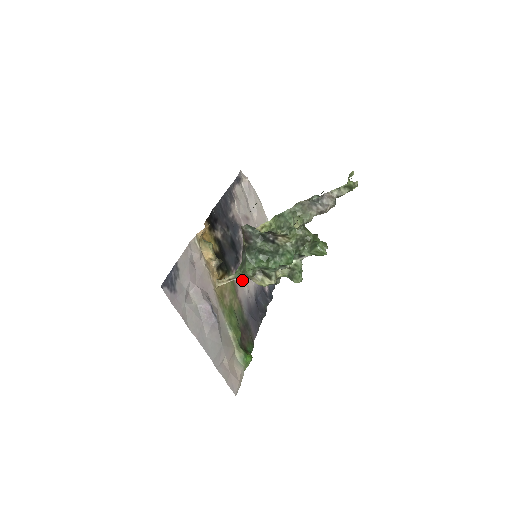
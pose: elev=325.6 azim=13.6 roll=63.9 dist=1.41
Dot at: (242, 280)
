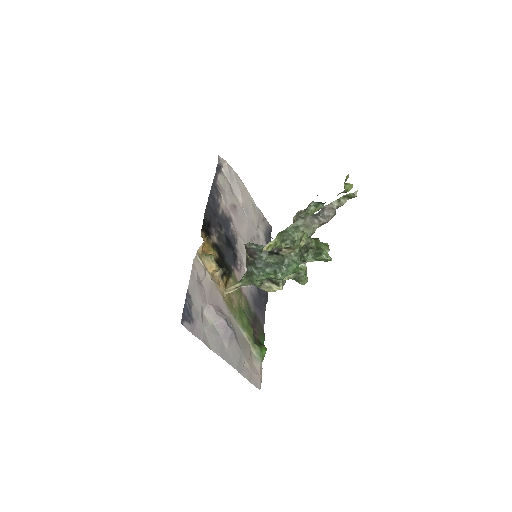
Dot at: (243, 274)
